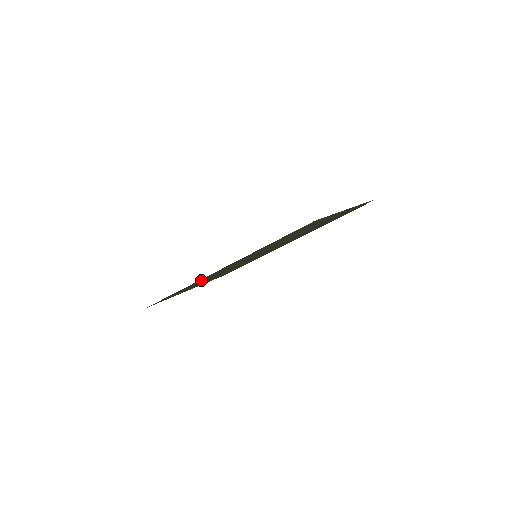
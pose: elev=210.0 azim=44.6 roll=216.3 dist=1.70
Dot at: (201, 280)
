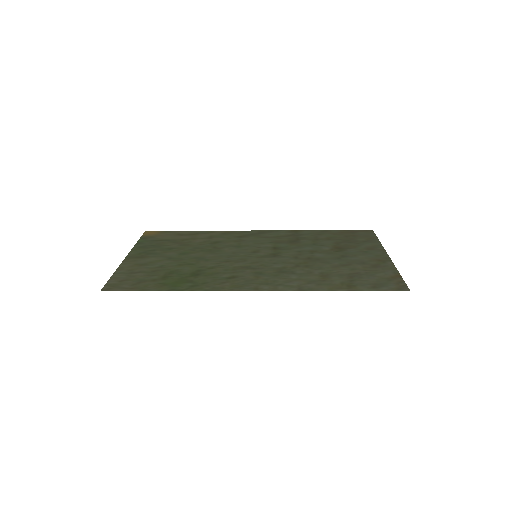
Dot at: (209, 281)
